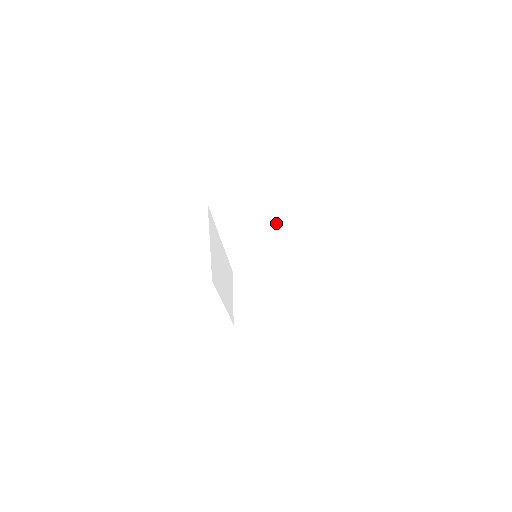
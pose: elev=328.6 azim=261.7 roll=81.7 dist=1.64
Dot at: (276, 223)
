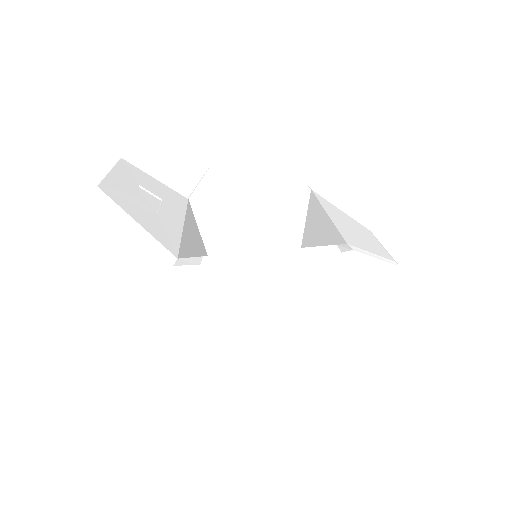
Dot at: (294, 300)
